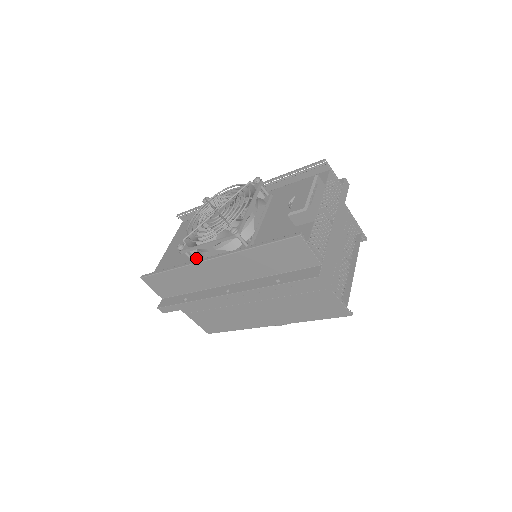
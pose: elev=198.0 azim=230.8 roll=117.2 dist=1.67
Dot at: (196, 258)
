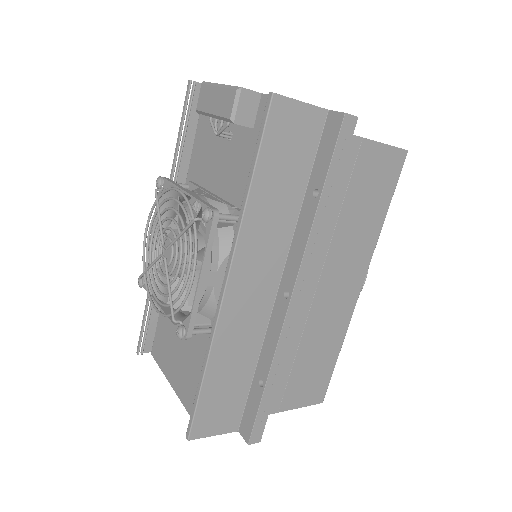
Dot at: (211, 323)
